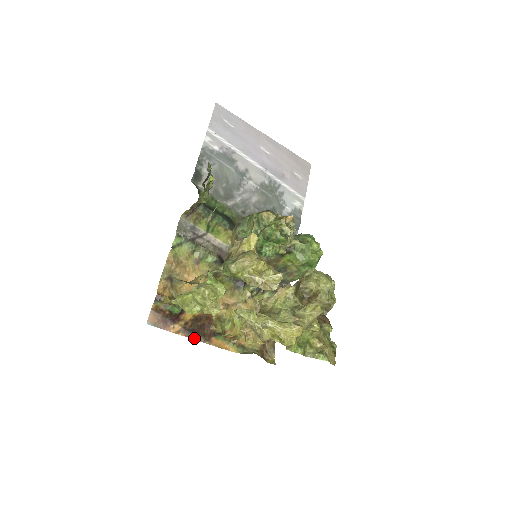
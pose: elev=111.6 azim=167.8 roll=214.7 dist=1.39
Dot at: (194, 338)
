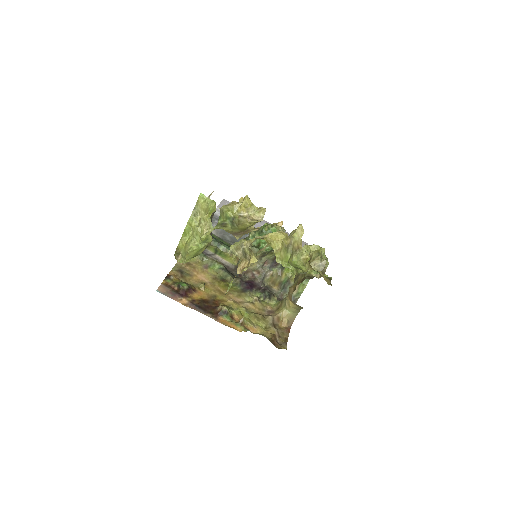
Dot at: (201, 312)
